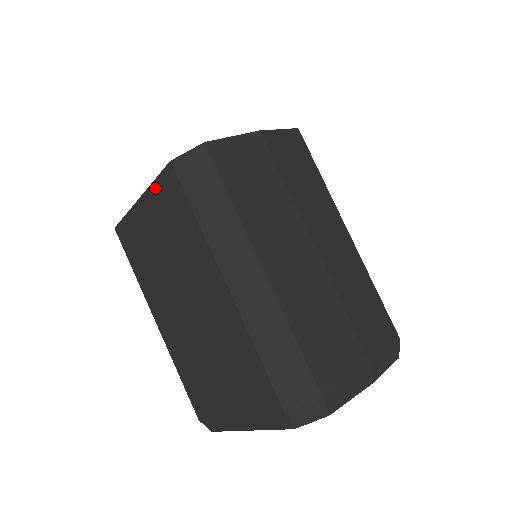
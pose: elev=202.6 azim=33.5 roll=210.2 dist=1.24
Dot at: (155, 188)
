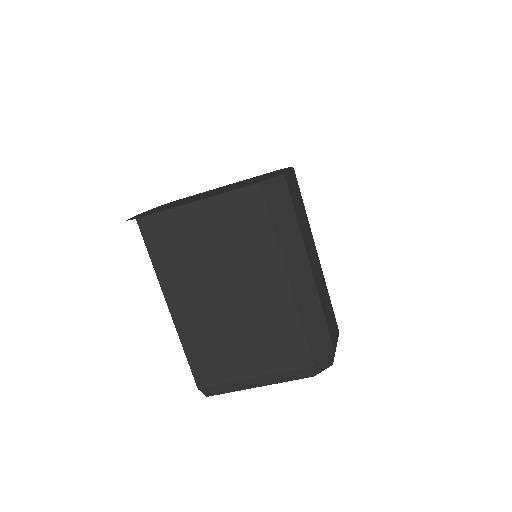
Dot at: (228, 197)
